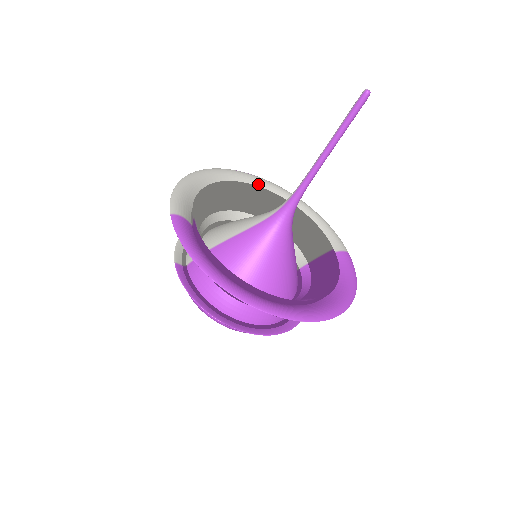
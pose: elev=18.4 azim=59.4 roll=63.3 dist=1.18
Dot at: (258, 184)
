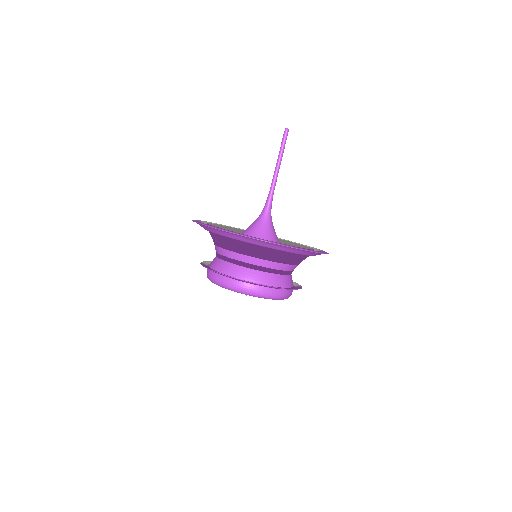
Dot at: occluded
